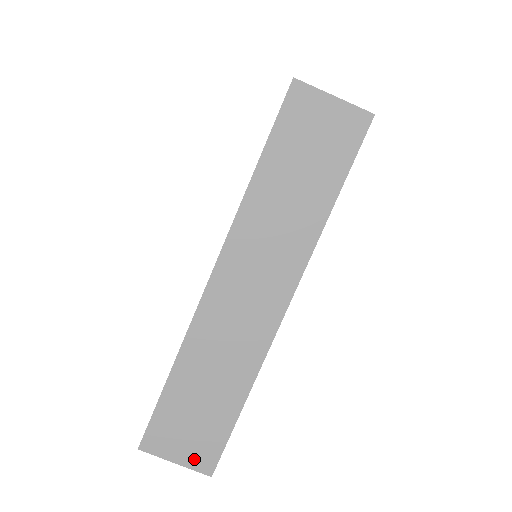
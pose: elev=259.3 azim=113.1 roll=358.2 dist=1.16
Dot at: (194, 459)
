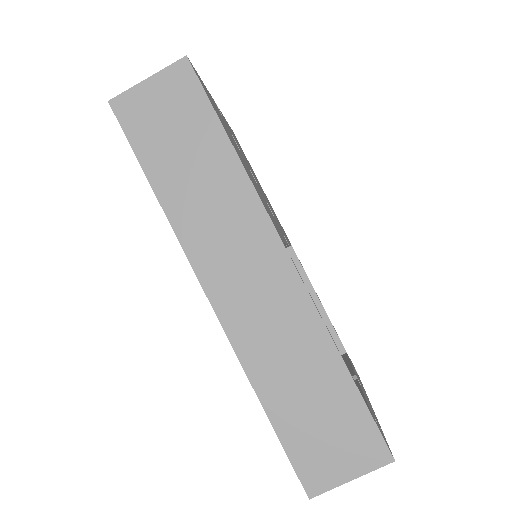
Dot at: (363, 460)
